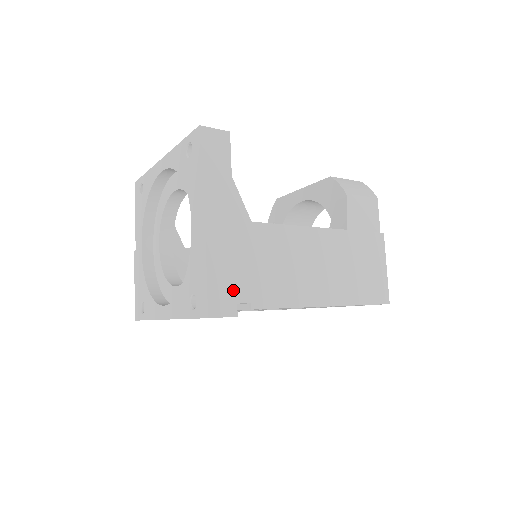
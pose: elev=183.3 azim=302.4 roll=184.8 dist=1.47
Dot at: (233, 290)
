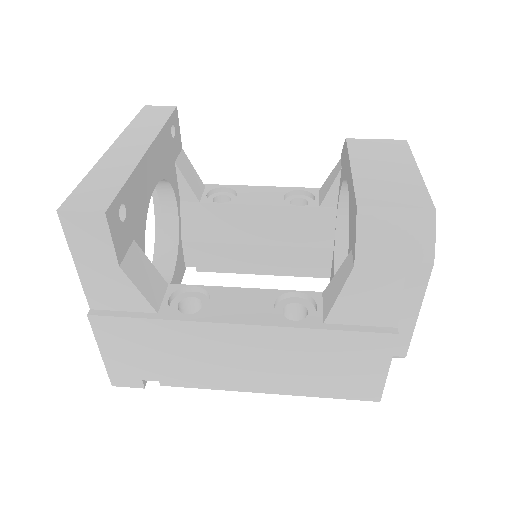
Dot at: (136, 371)
